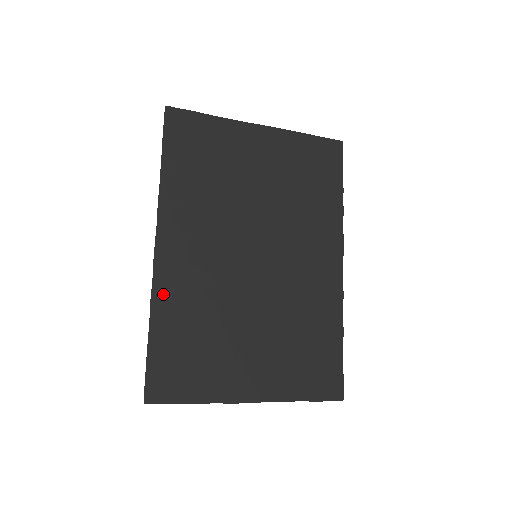
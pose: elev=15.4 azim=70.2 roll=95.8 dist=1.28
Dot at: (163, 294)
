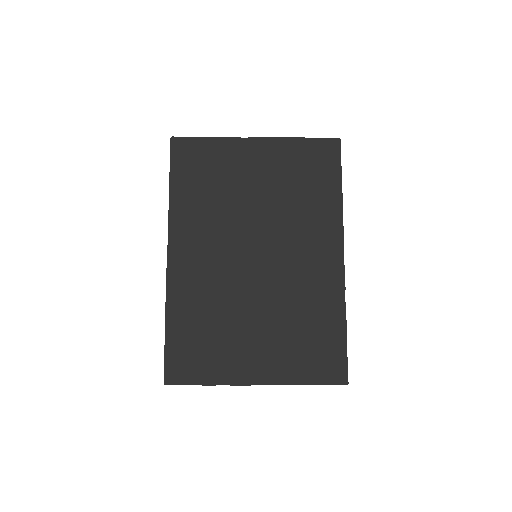
Dot at: (176, 295)
